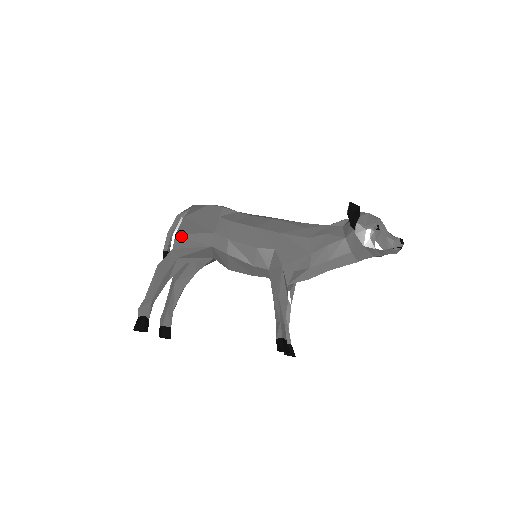
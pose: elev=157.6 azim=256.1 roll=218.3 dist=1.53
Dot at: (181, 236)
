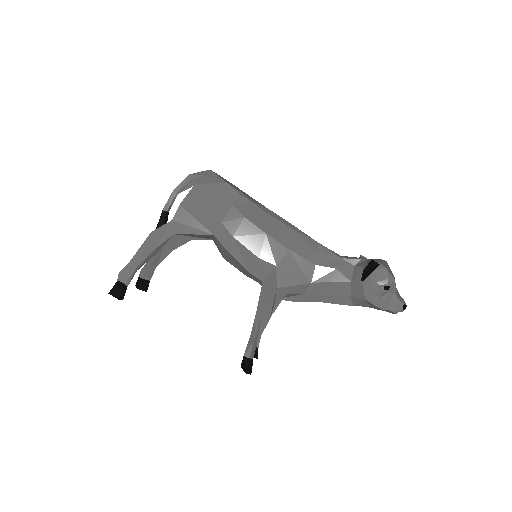
Dot at: (185, 209)
